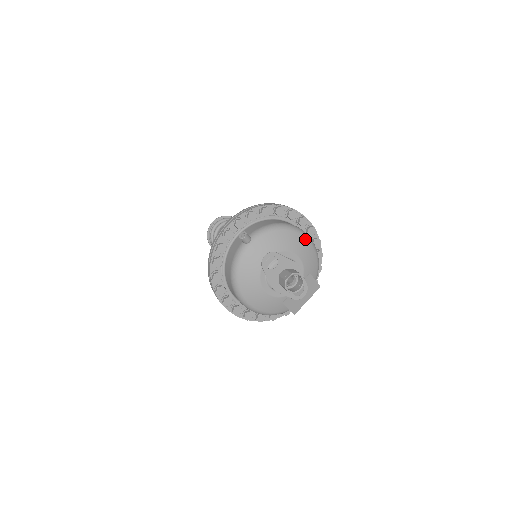
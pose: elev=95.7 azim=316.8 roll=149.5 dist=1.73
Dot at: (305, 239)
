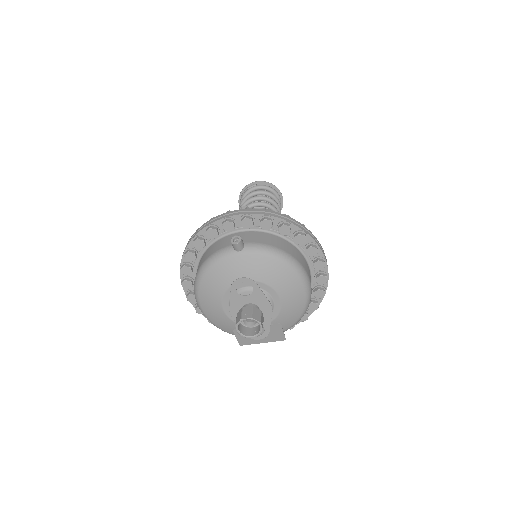
Dot at: (302, 287)
